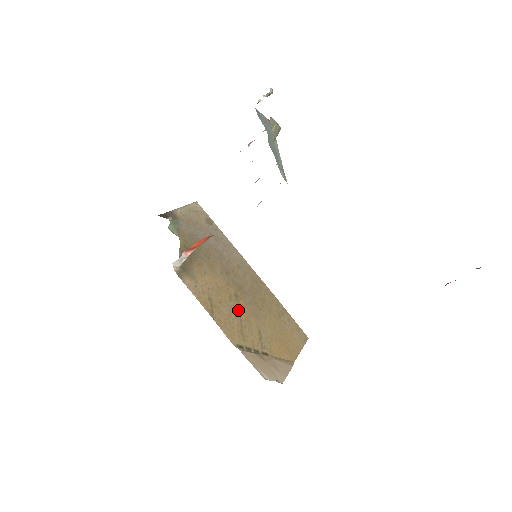
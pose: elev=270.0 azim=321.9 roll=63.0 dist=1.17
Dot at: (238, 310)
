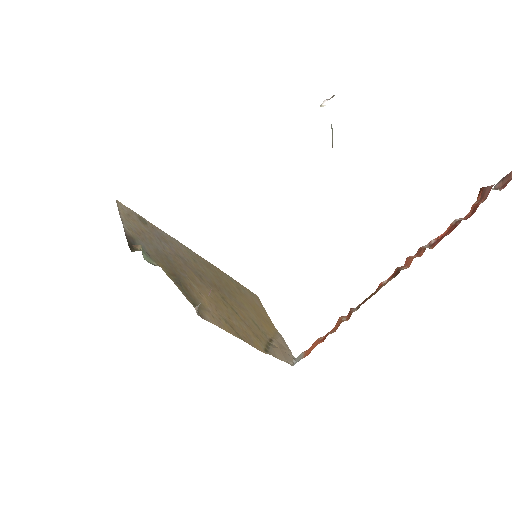
Dot at: (236, 313)
